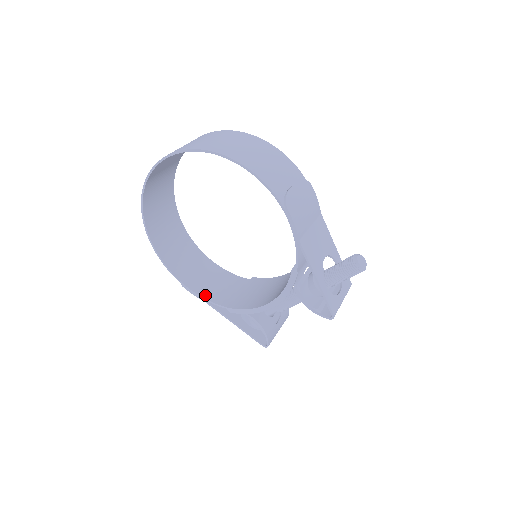
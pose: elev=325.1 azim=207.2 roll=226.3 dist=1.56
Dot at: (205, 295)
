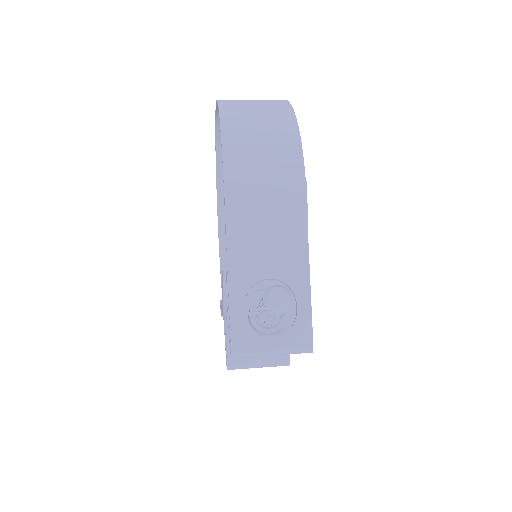
Dot at: occluded
